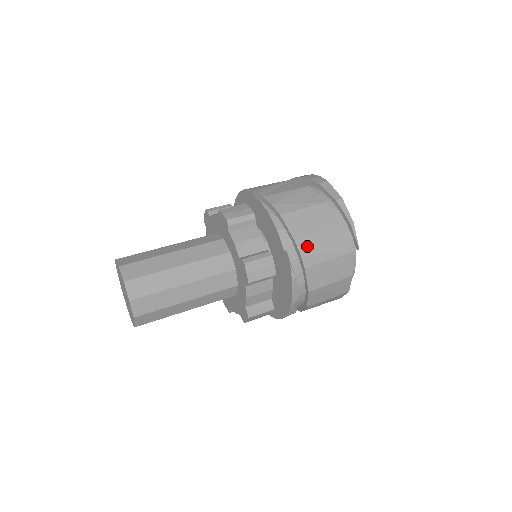
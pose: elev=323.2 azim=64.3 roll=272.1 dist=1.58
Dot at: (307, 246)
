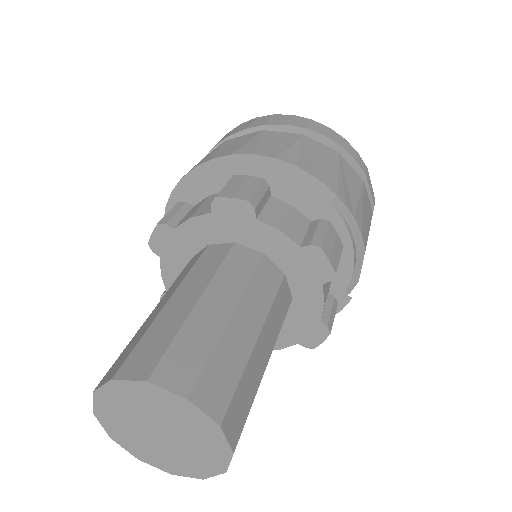
Dot at: occluded
